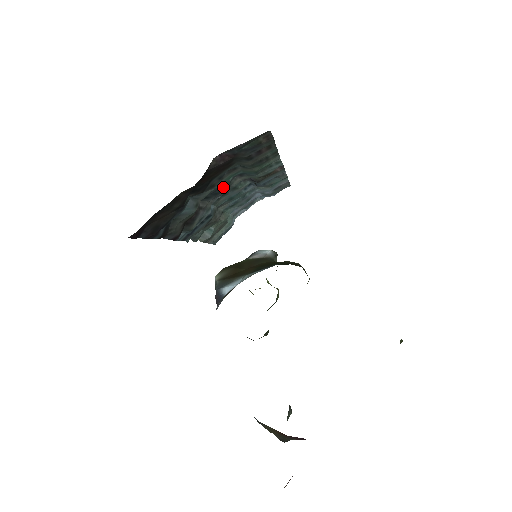
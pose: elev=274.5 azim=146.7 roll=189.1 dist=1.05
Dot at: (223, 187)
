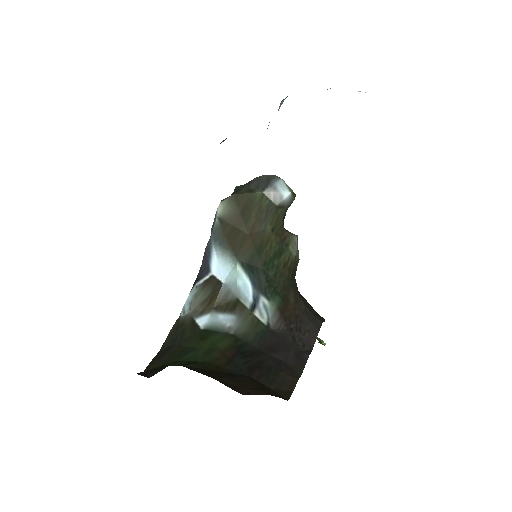
Dot at: occluded
